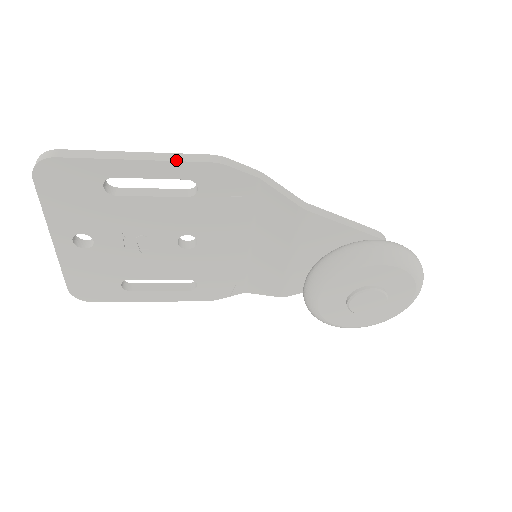
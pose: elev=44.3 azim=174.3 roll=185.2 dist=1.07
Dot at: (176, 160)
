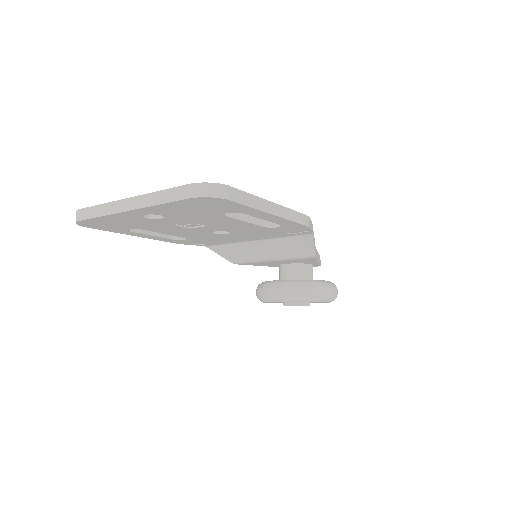
Dot at: (292, 220)
